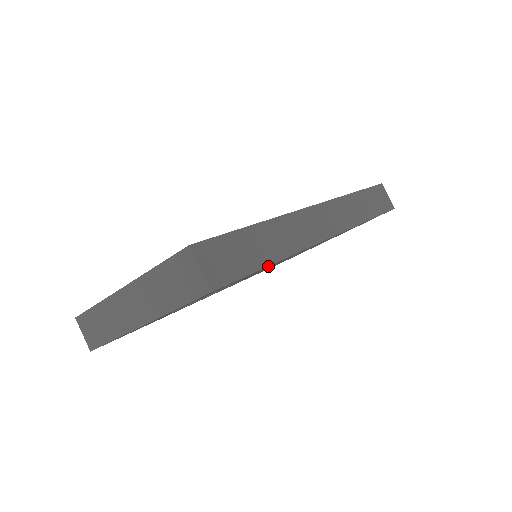
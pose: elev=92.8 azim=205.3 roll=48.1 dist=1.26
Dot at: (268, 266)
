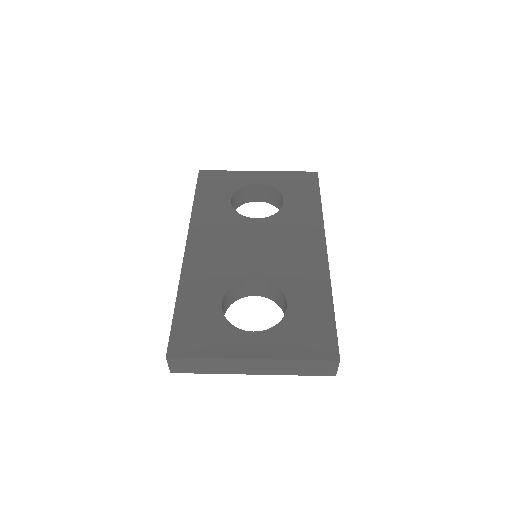
Dot at: occluded
